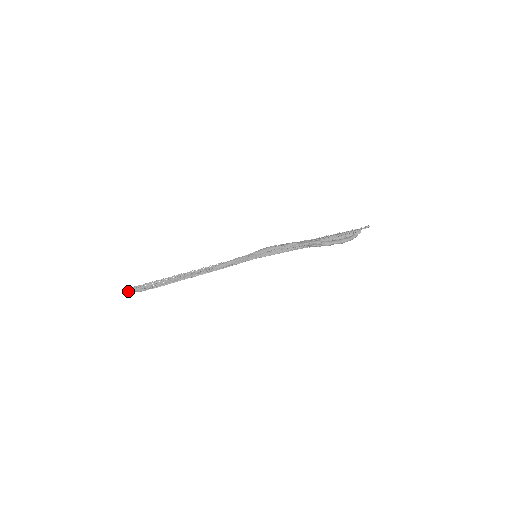
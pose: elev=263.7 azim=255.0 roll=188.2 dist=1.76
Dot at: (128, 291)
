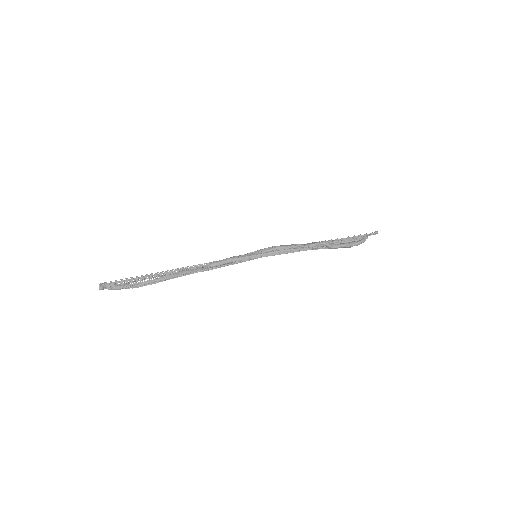
Dot at: (101, 286)
